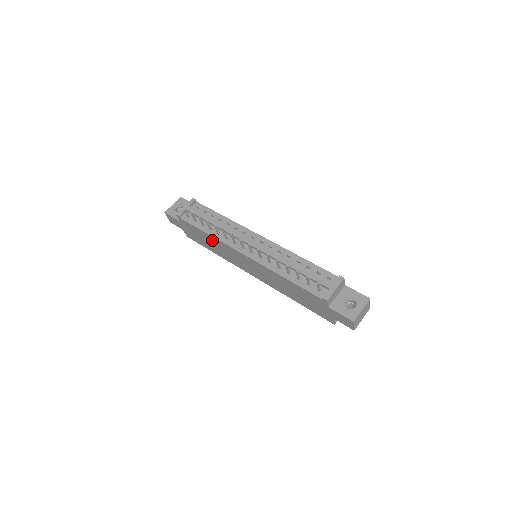
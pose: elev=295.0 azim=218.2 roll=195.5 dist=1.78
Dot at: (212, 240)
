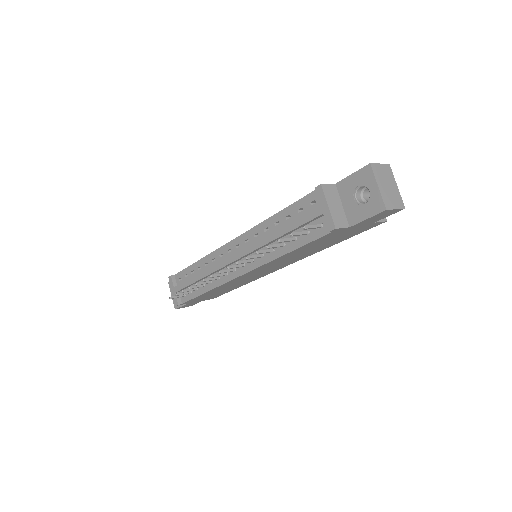
Dot at: occluded
